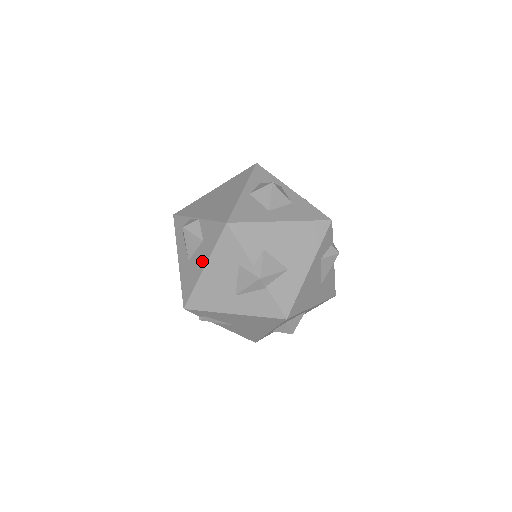
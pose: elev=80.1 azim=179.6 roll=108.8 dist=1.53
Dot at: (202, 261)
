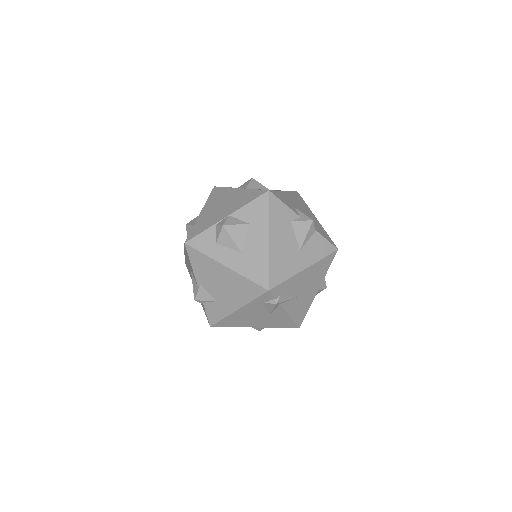
Dot at: (262, 237)
